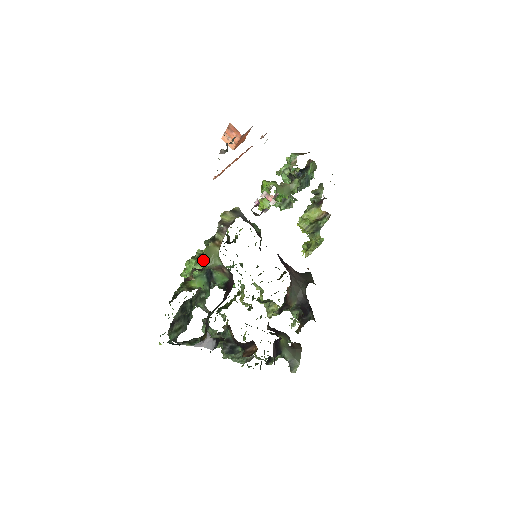
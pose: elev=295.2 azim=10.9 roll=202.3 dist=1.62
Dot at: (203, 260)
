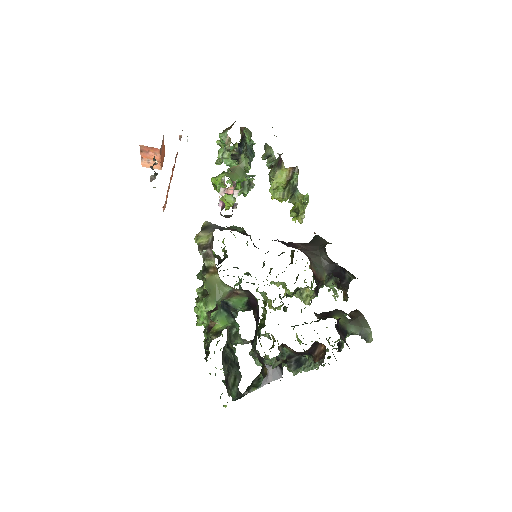
Dot at: (210, 297)
